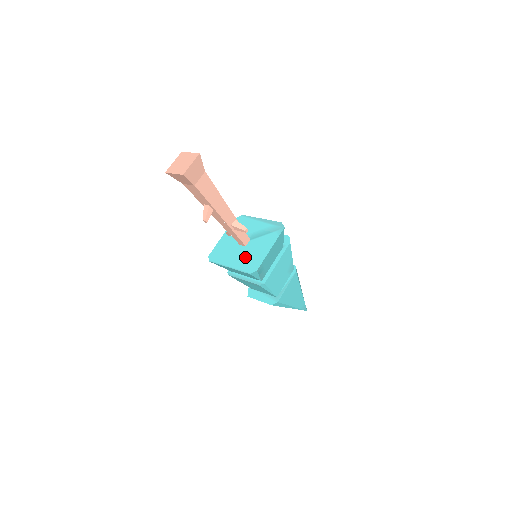
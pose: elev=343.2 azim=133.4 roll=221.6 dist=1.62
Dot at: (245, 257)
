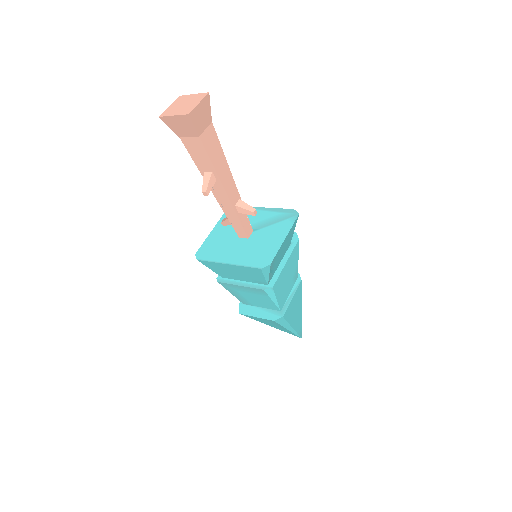
Dot at: (250, 250)
